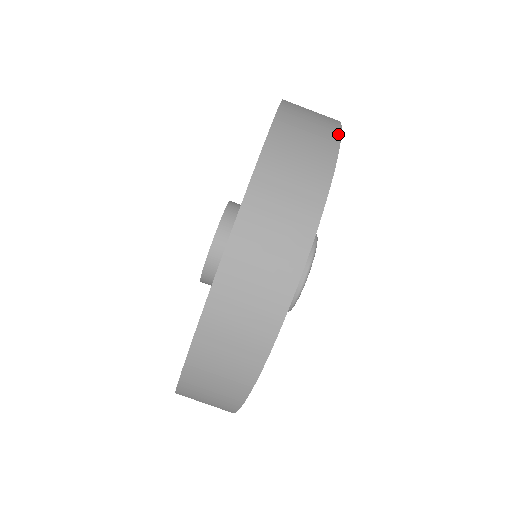
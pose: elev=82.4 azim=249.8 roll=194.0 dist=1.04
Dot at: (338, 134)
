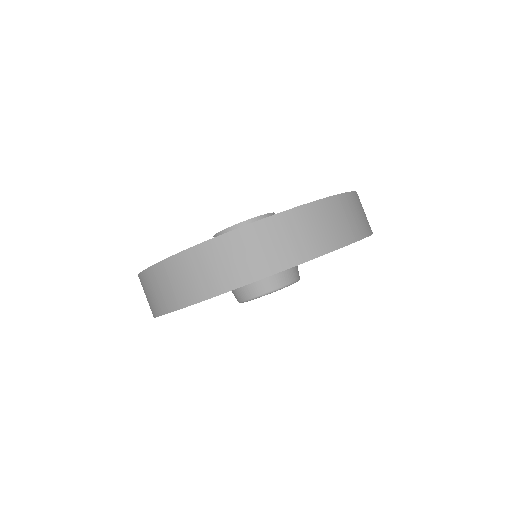
Dot at: (319, 254)
